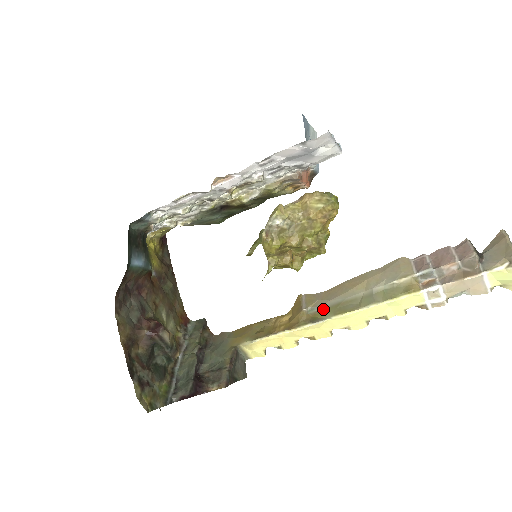
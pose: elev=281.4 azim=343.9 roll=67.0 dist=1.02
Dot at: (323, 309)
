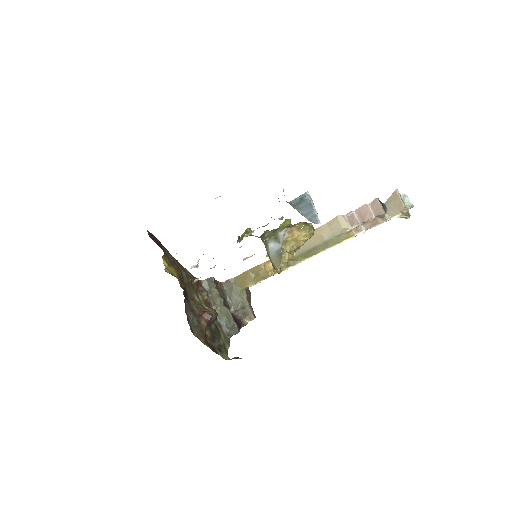
Dot at: (297, 257)
